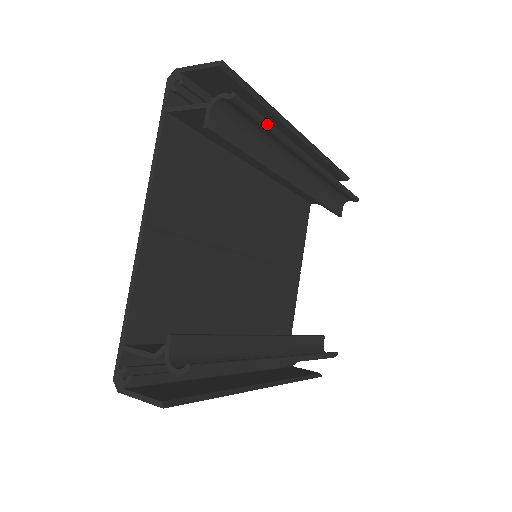
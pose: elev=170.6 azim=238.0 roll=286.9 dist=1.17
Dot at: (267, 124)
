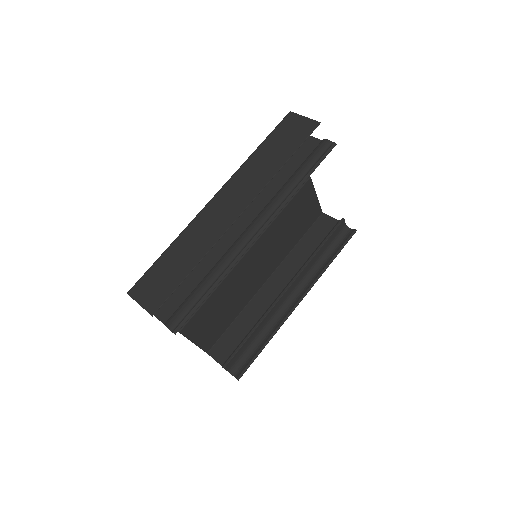
Dot at: occluded
